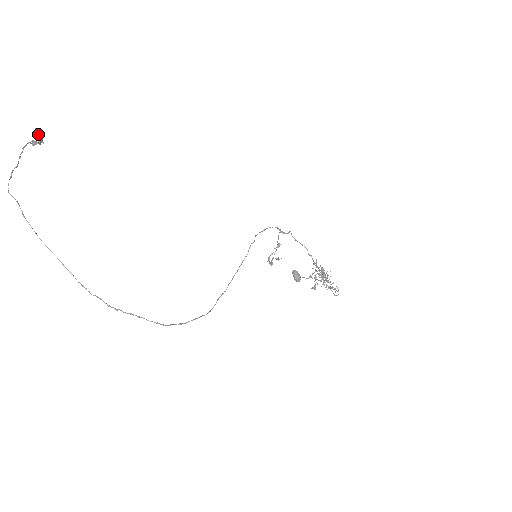
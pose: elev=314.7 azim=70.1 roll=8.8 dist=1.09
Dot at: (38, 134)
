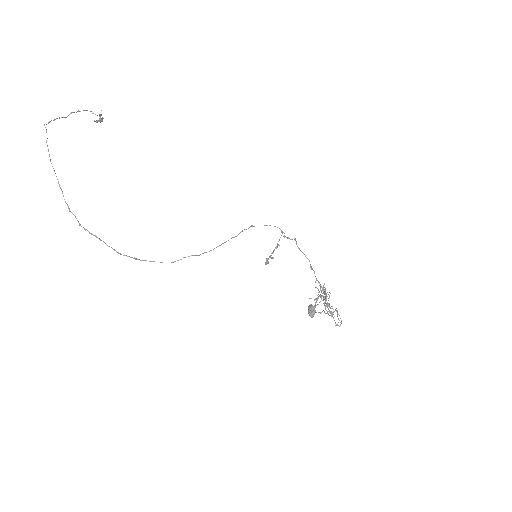
Dot at: (101, 114)
